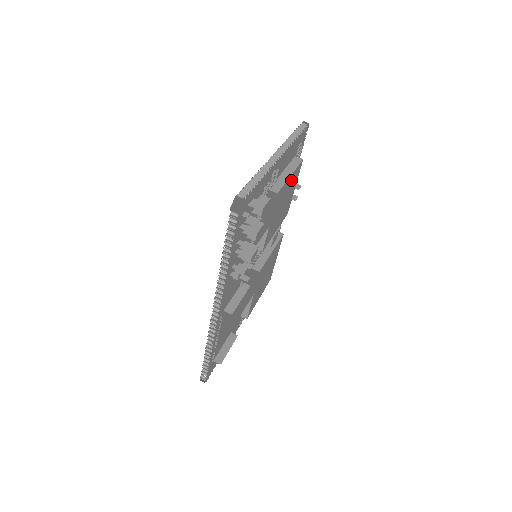
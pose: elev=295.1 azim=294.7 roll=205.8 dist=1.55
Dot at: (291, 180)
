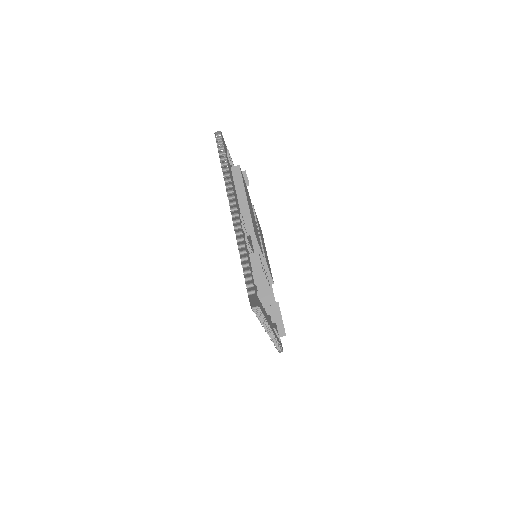
Dot at: occluded
